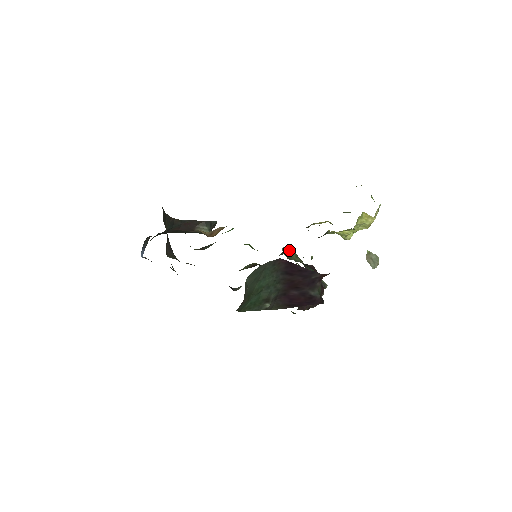
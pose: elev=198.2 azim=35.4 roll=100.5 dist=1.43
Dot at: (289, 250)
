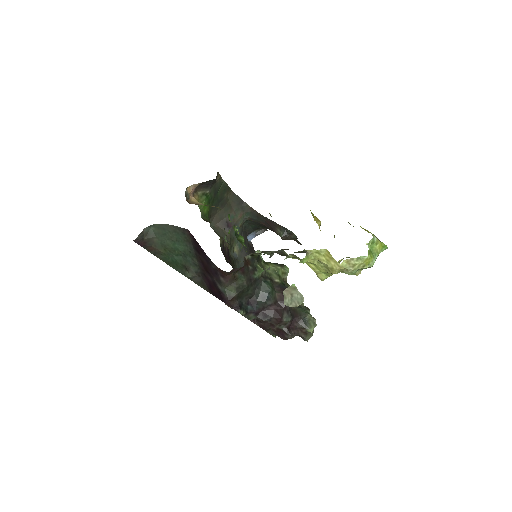
Dot at: (278, 264)
